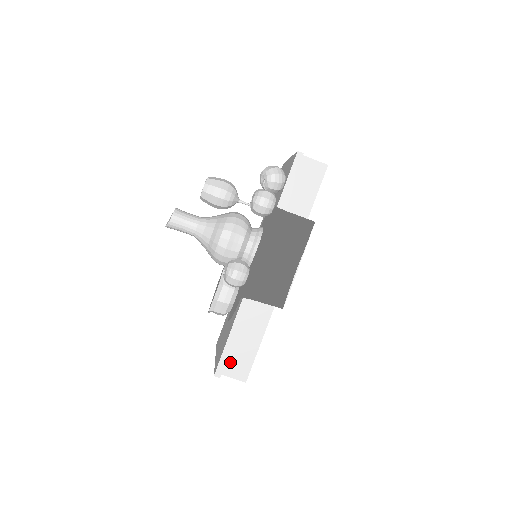
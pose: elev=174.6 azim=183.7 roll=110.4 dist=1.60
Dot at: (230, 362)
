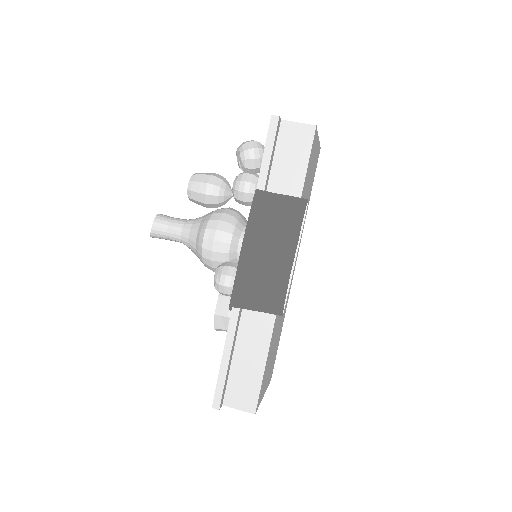
Dot at: (232, 389)
